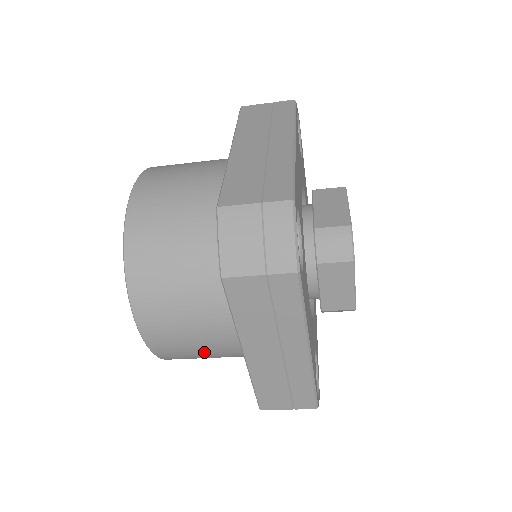
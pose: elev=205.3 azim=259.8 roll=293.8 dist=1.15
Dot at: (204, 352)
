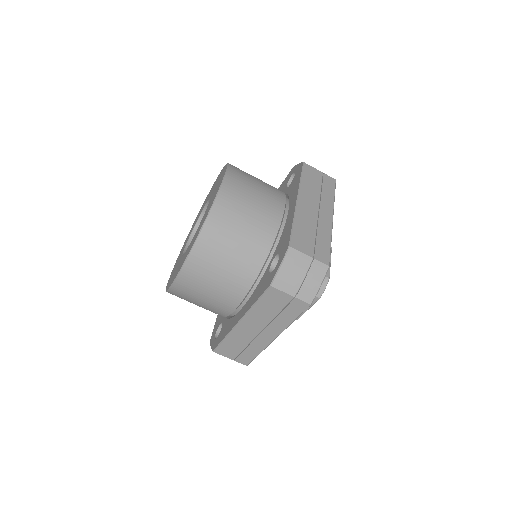
Dot at: (252, 213)
